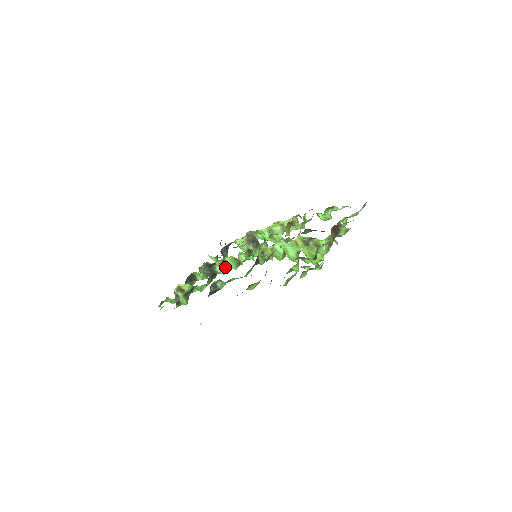
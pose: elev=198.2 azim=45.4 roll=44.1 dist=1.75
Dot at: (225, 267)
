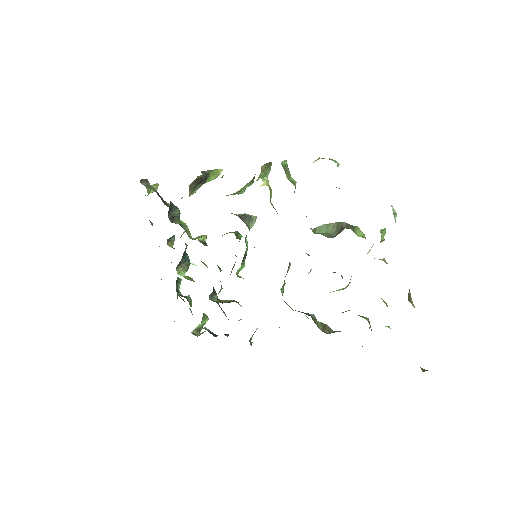
Dot at: occluded
